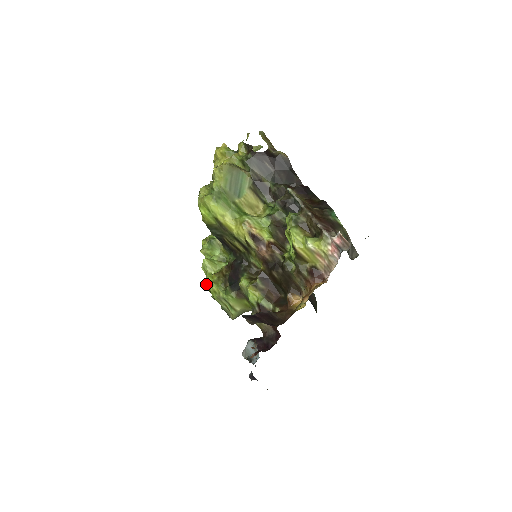
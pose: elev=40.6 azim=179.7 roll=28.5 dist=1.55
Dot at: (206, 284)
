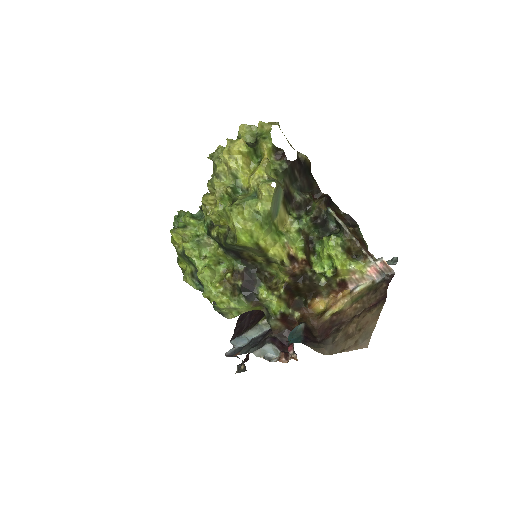
Dot at: (204, 292)
